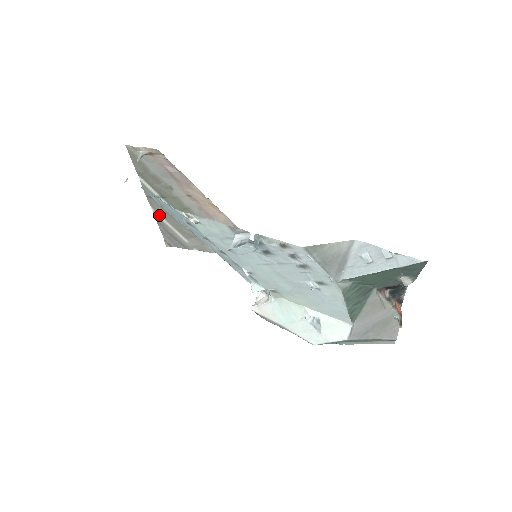
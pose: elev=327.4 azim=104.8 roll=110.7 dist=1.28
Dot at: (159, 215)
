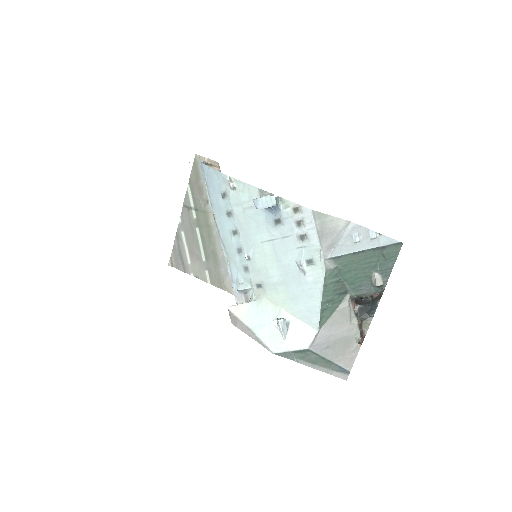
Dot at: (182, 227)
